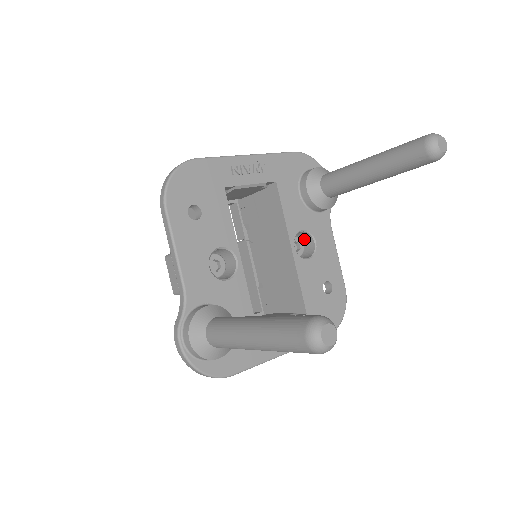
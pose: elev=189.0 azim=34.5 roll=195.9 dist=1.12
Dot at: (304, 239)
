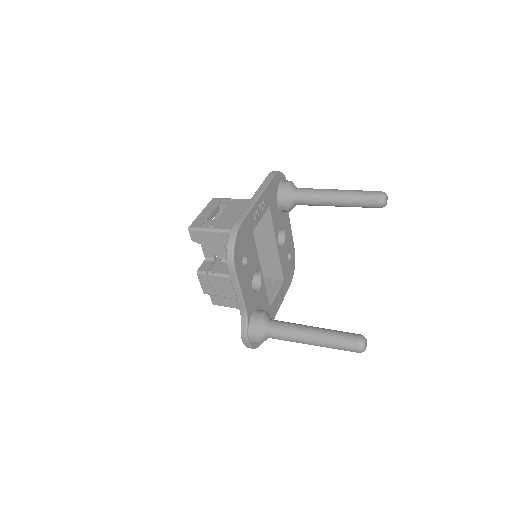
Dot at: occluded
